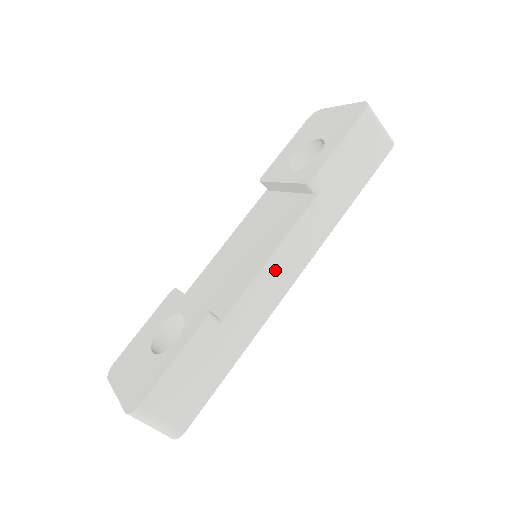
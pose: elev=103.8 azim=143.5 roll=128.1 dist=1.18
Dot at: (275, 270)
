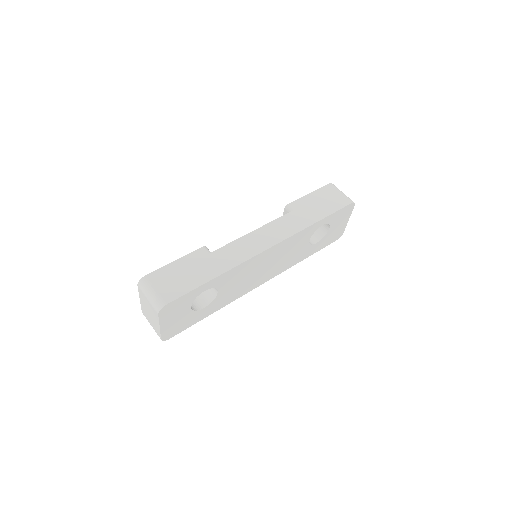
Dot at: (255, 238)
